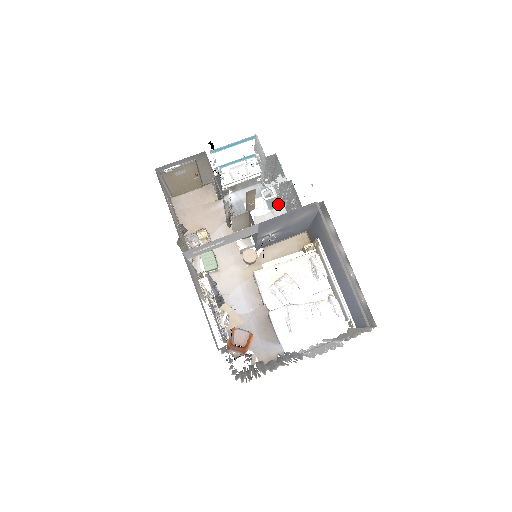
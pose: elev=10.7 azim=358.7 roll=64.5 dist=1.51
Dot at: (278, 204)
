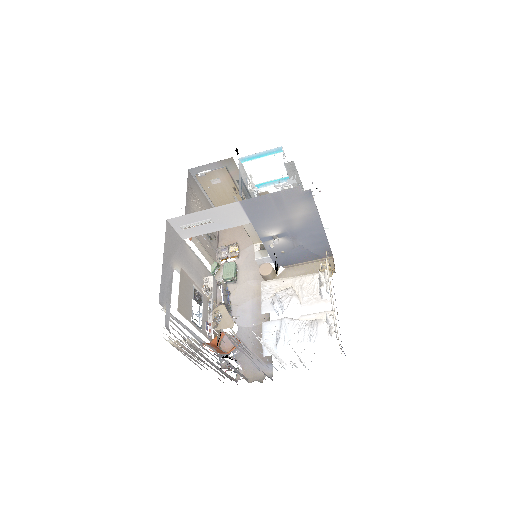
Dot at: occluded
